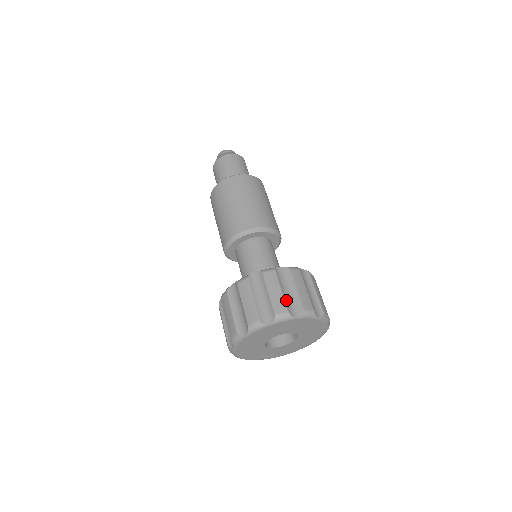
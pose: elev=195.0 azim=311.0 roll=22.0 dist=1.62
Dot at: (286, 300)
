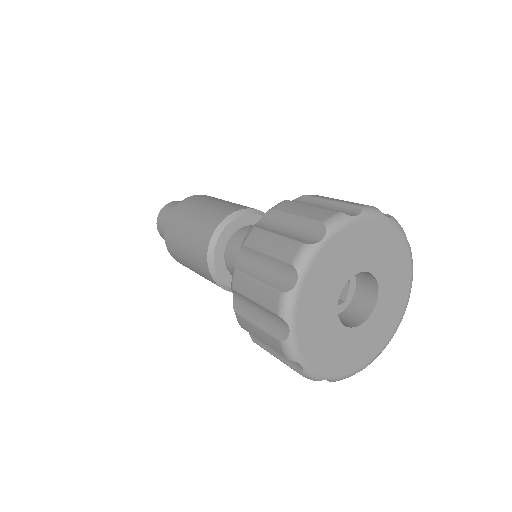
Dot at: occluded
